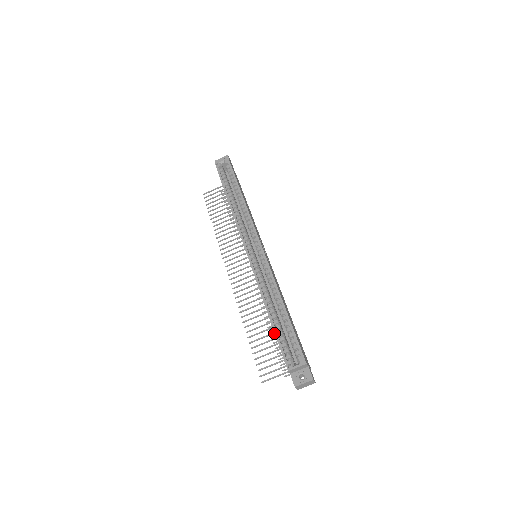
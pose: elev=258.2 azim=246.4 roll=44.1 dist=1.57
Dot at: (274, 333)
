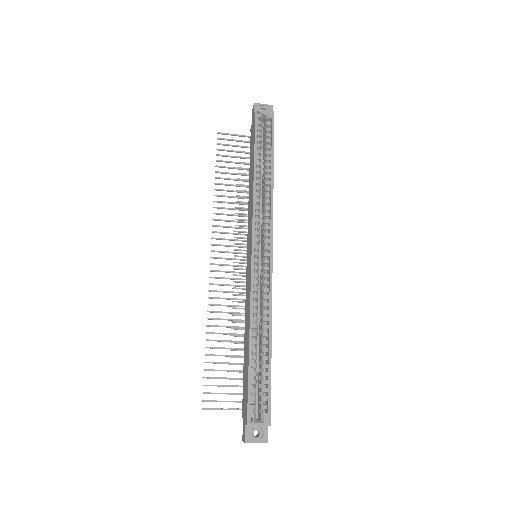
Dot at: (238, 356)
